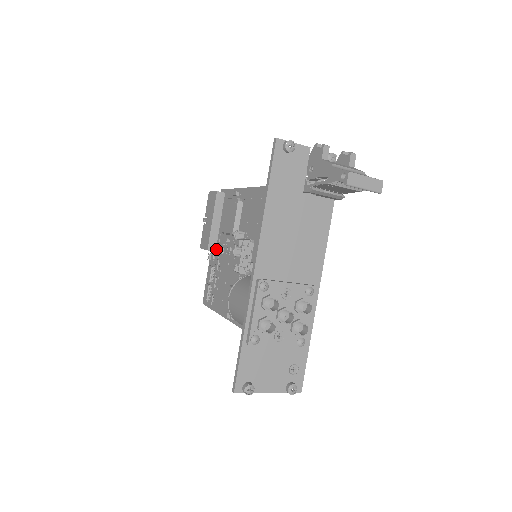
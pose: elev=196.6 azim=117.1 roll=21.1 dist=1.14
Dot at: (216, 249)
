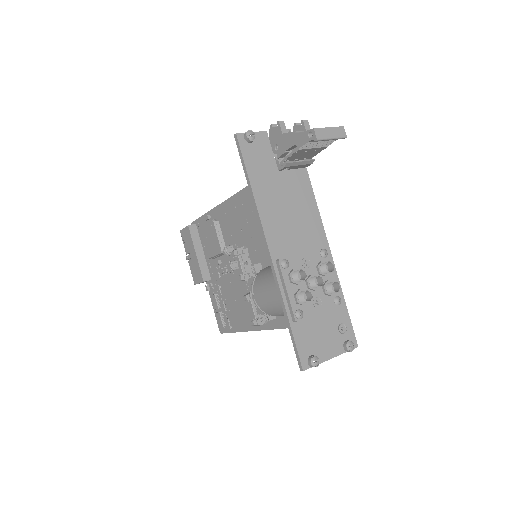
Dot at: (211, 277)
